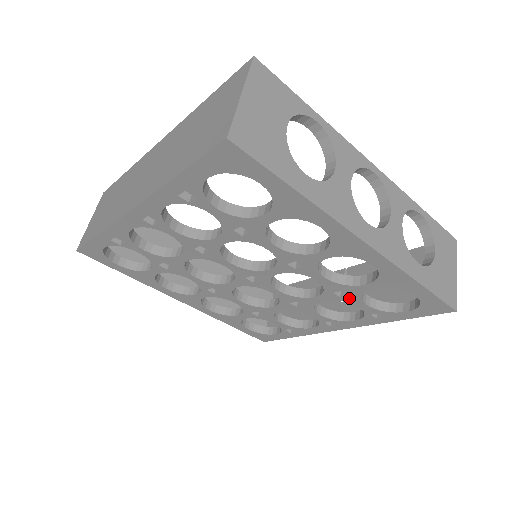
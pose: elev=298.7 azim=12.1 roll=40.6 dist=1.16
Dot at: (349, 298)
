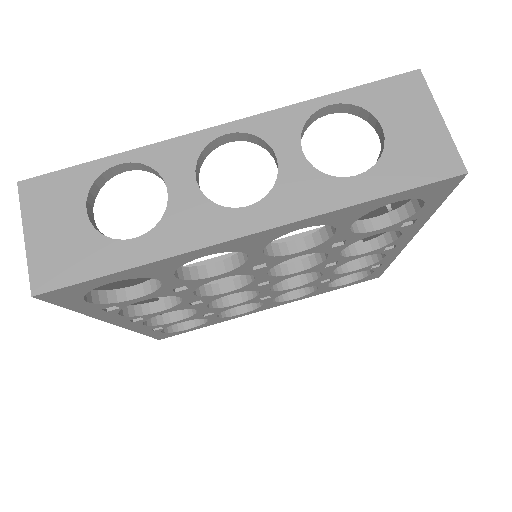
Dot at: (352, 240)
